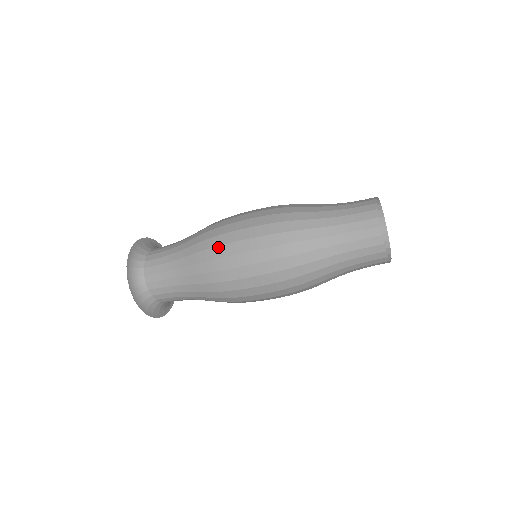
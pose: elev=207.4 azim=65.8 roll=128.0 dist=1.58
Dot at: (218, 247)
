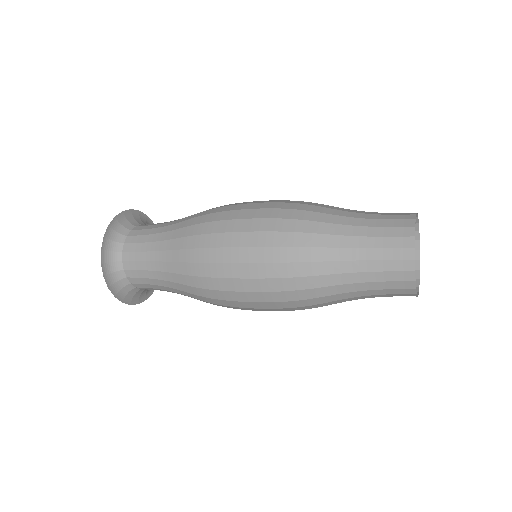
Dot at: (210, 249)
